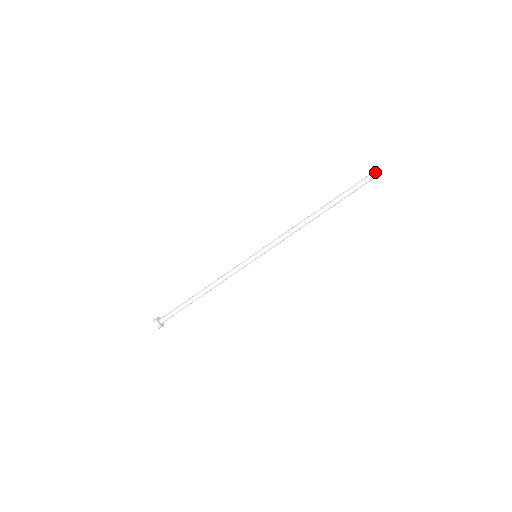
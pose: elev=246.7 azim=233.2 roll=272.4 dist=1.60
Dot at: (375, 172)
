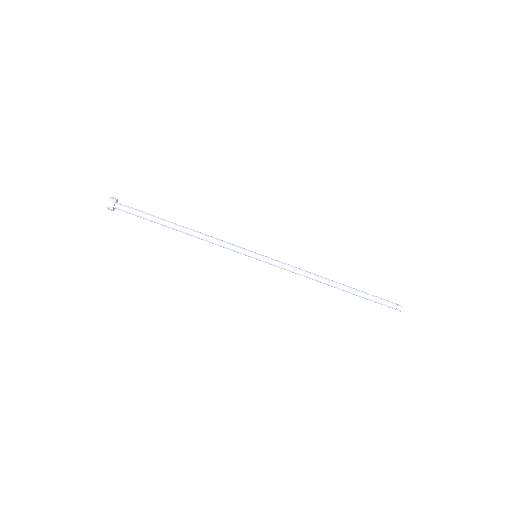
Dot at: (397, 308)
